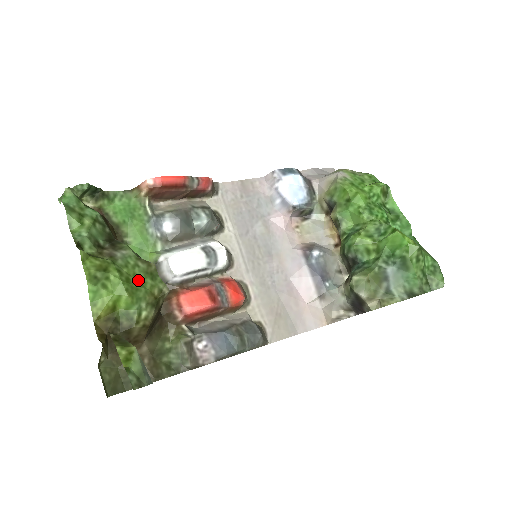
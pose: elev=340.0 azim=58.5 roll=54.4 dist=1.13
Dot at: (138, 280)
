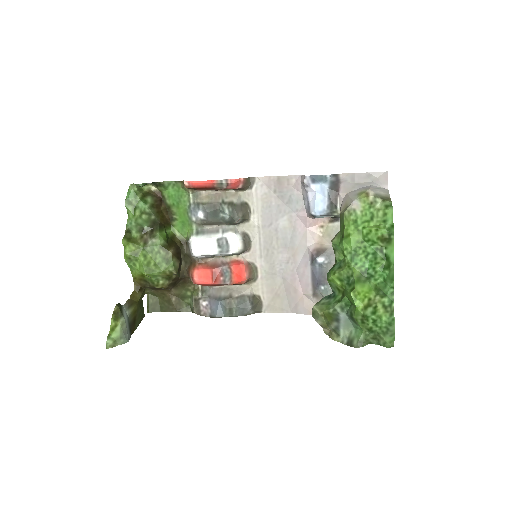
Dot at: (157, 263)
